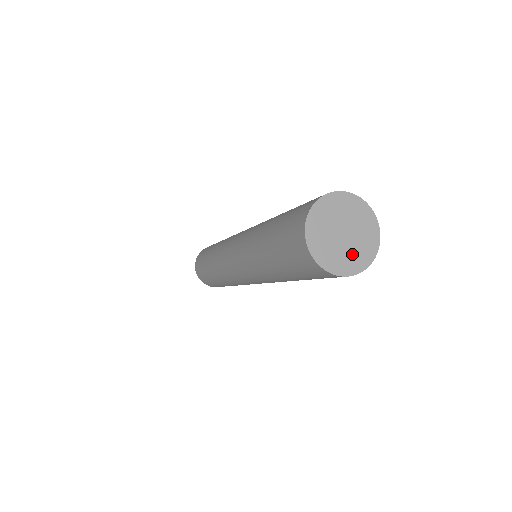
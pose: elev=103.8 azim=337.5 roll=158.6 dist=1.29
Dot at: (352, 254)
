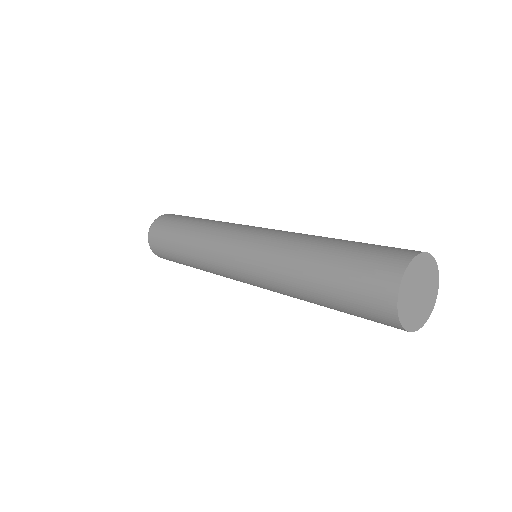
Dot at: (414, 313)
